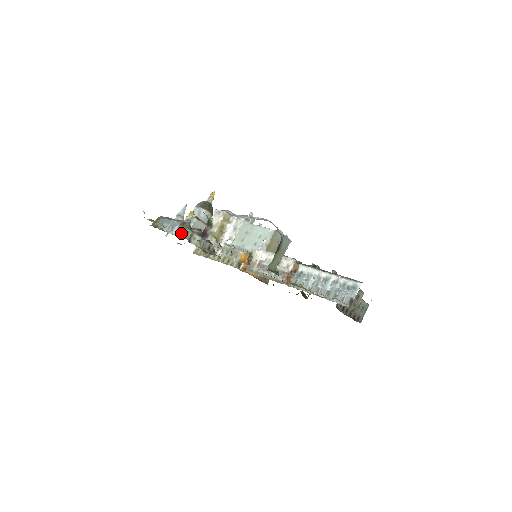
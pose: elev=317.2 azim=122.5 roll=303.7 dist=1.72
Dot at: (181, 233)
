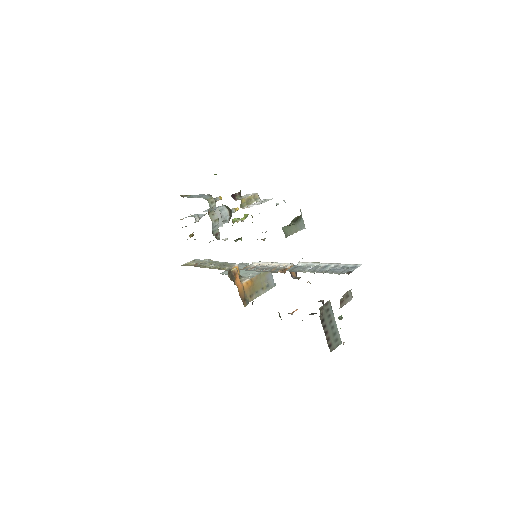
Dot at: (208, 199)
